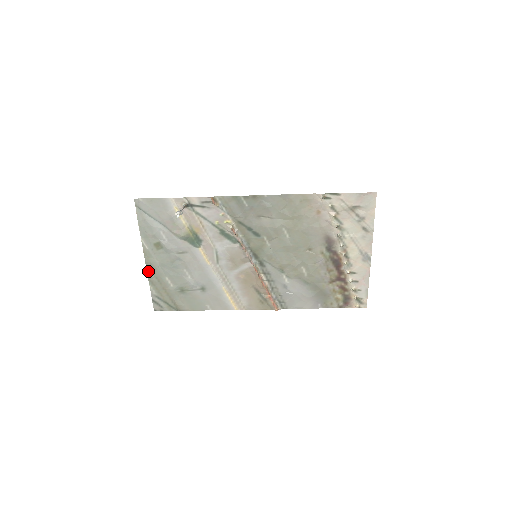
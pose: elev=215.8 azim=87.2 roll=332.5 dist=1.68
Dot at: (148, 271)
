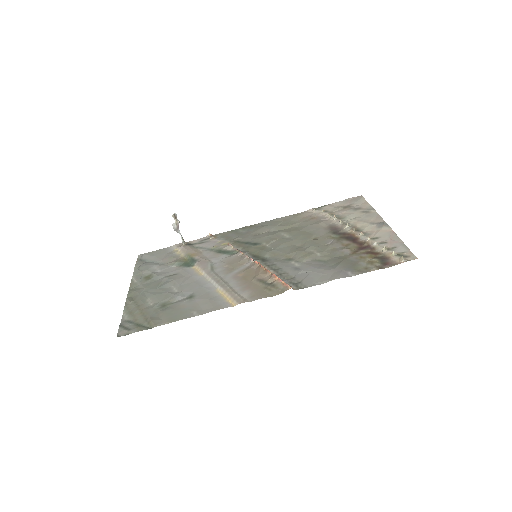
Dot at: (128, 299)
